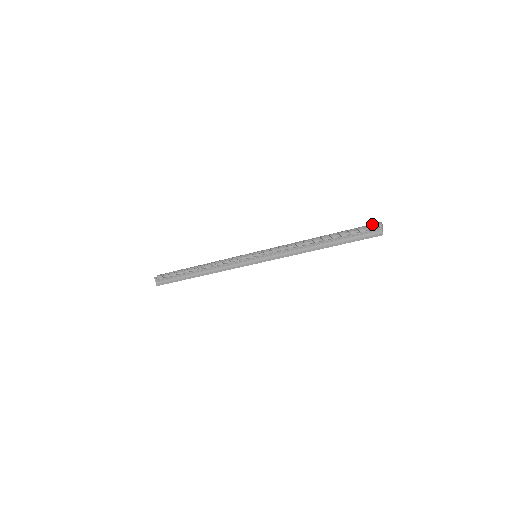
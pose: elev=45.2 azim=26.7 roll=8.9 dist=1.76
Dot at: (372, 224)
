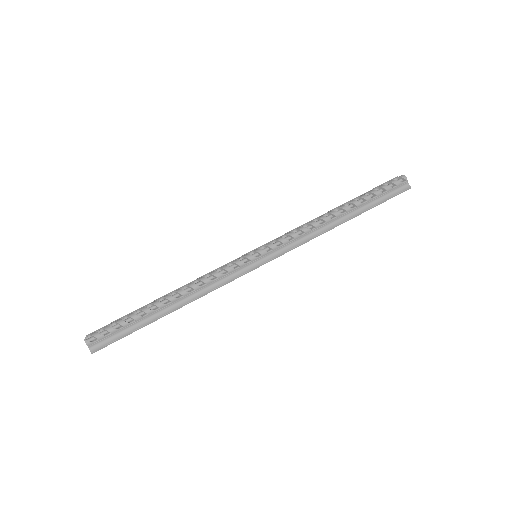
Dot at: (391, 180)
